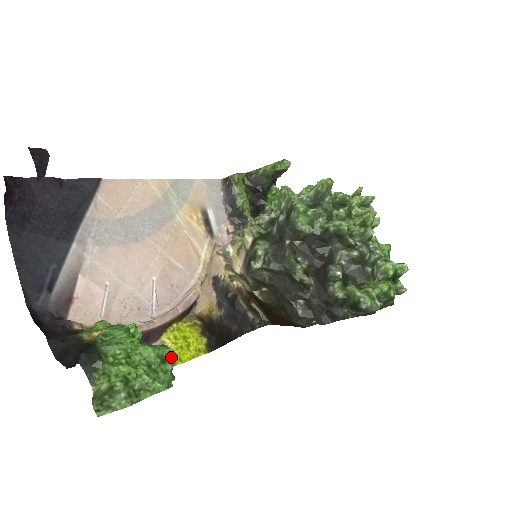
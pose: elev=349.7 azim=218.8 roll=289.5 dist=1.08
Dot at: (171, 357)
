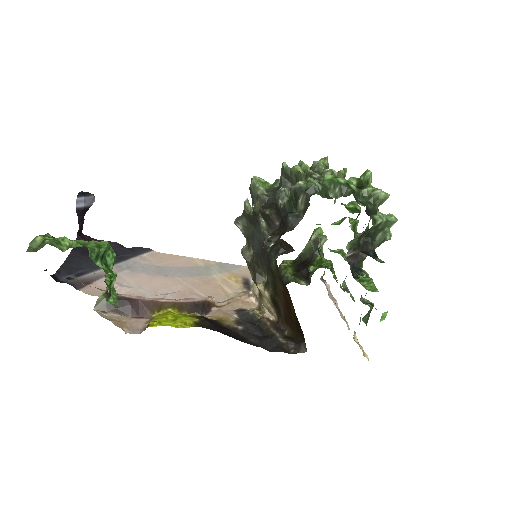
Dot at: (106, 246)
